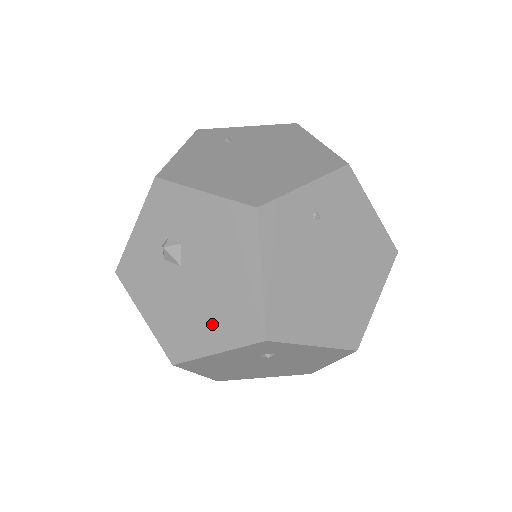
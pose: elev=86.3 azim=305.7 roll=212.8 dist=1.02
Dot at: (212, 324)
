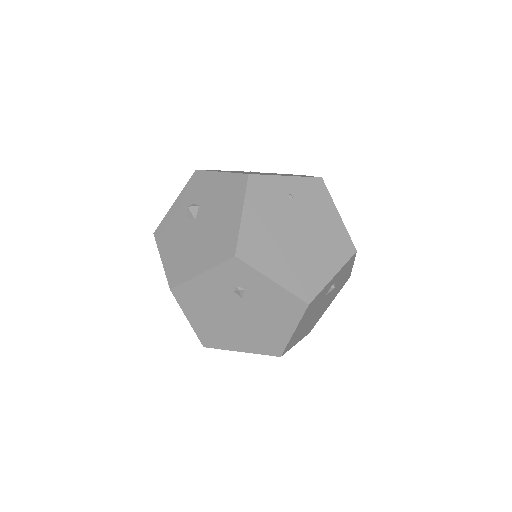
Dot at: (204, 253)
